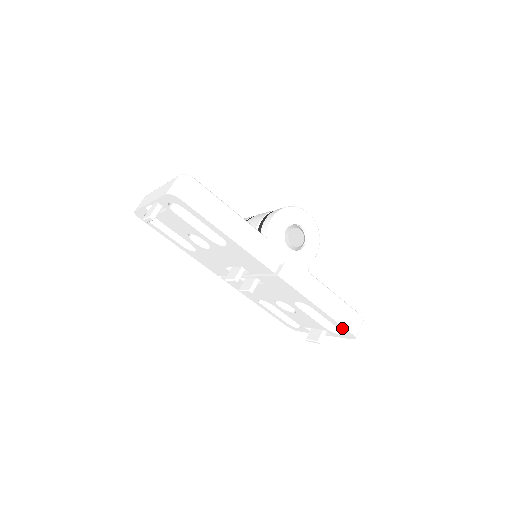
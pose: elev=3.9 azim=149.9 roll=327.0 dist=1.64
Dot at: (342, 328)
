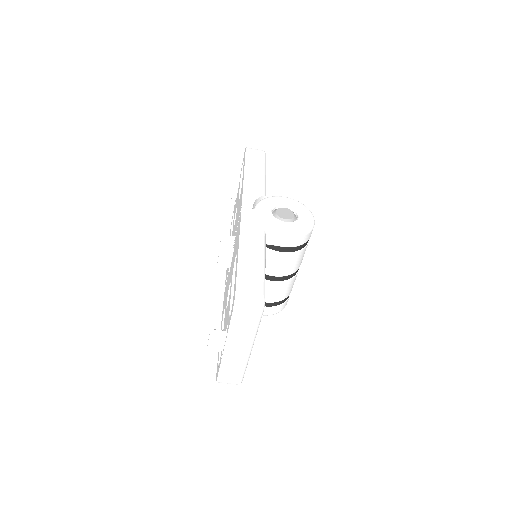
Dot at: occluded
